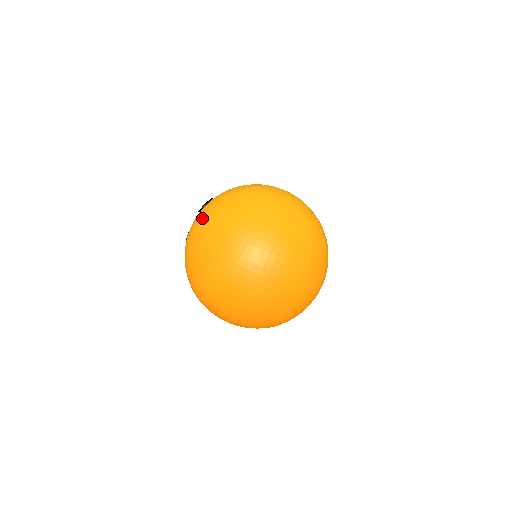
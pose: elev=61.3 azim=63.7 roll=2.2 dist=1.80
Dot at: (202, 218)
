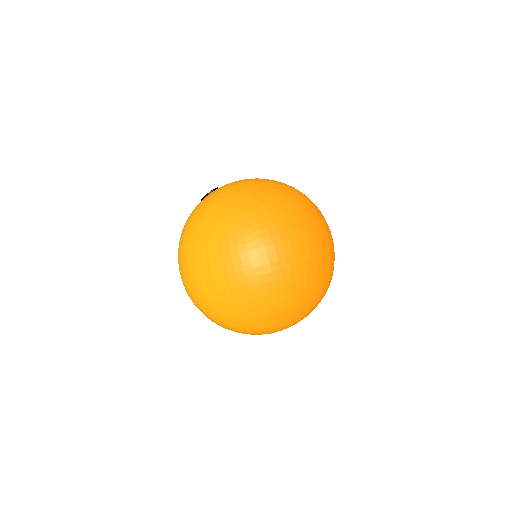
Dot at: occluded
